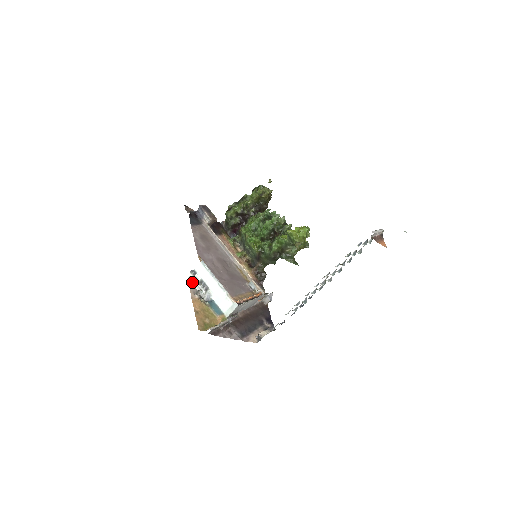
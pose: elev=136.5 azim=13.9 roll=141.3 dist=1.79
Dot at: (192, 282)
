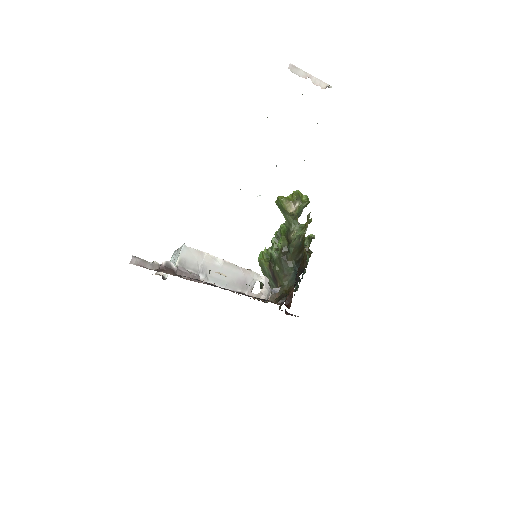
Dot at: occluded
